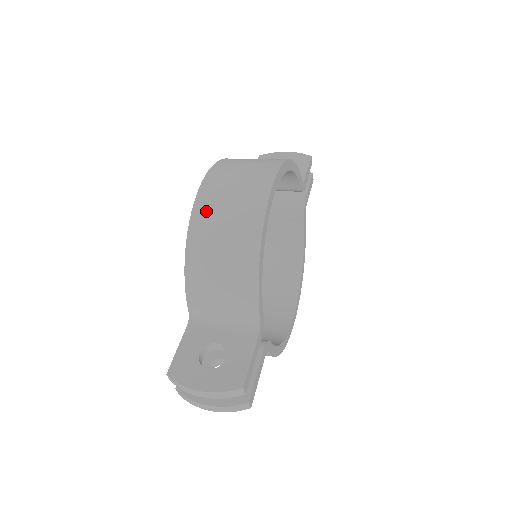
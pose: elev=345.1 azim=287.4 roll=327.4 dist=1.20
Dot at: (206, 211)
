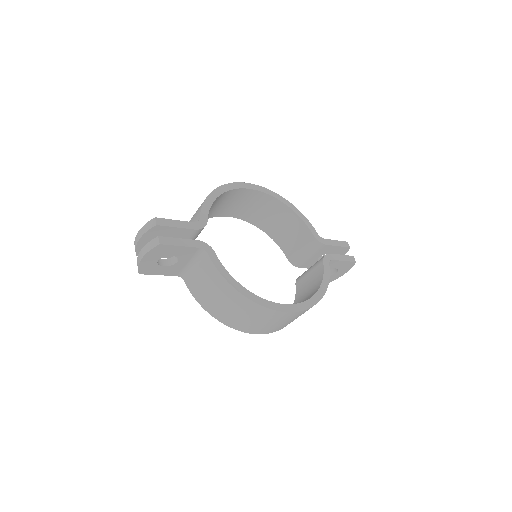
Dot at: occluded
